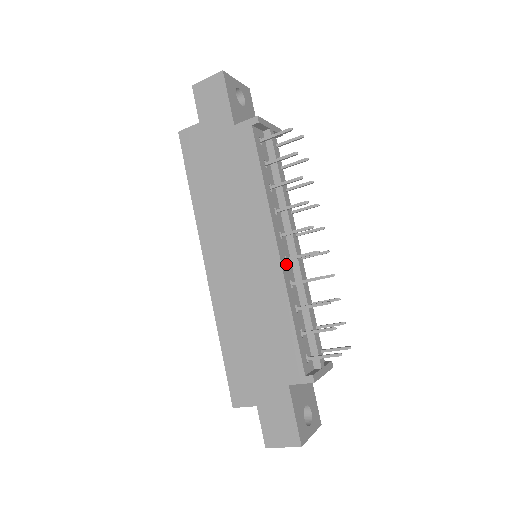
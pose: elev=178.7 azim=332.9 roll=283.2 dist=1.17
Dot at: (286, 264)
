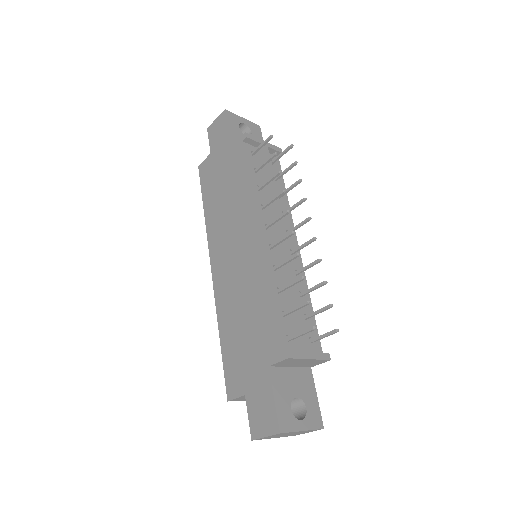
Dot at: (270, 251)
